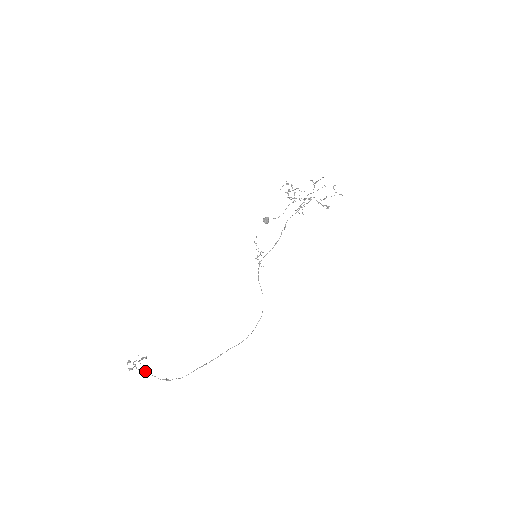
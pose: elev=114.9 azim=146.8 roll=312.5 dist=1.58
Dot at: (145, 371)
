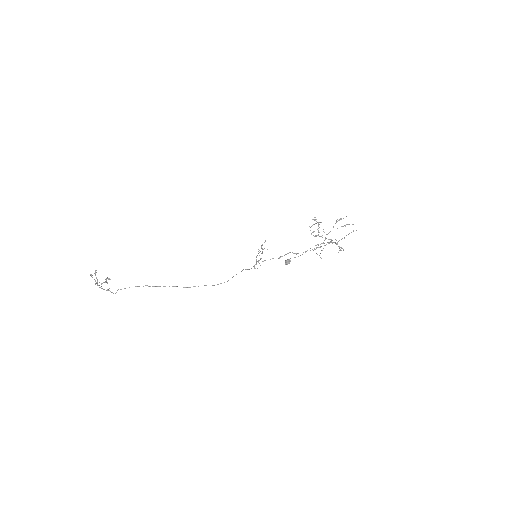
Dot at: occluded
